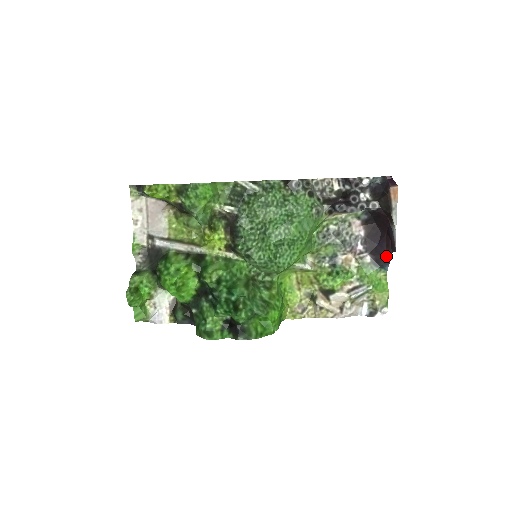
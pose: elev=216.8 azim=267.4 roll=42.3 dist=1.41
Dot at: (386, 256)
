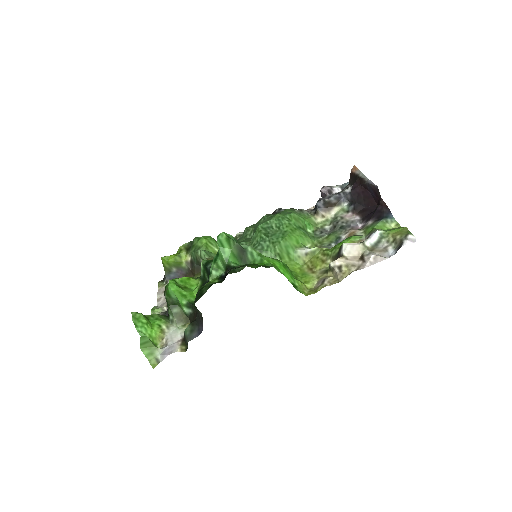
Dot at: (382, 208)
